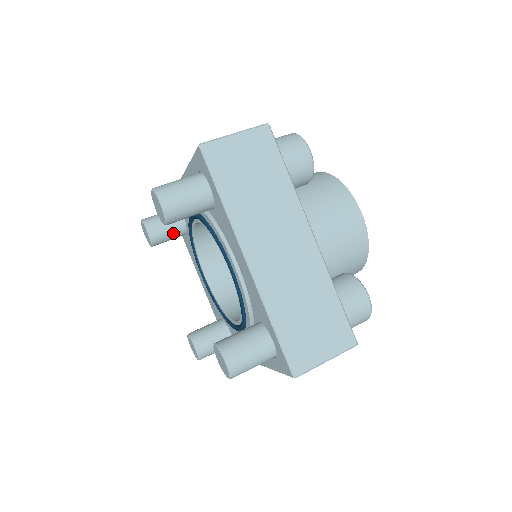
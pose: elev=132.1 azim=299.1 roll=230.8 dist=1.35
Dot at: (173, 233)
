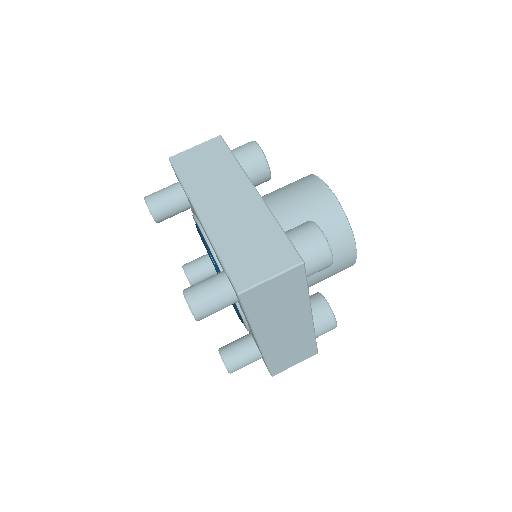
Dot at: occluded
